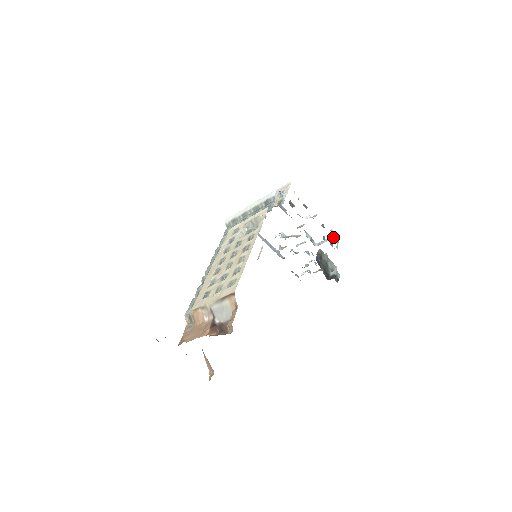
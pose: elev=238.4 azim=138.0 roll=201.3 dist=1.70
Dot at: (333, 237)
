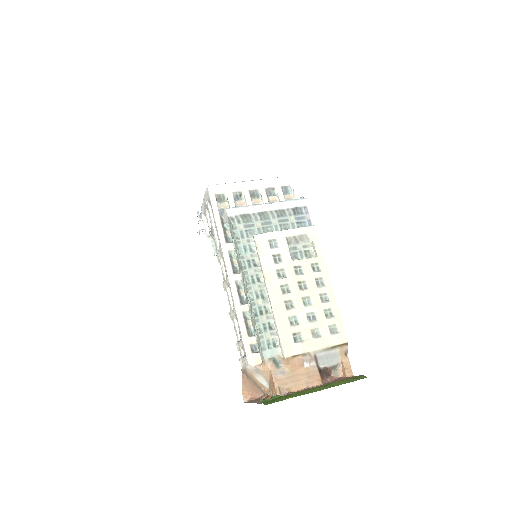
Dot at: occluded
